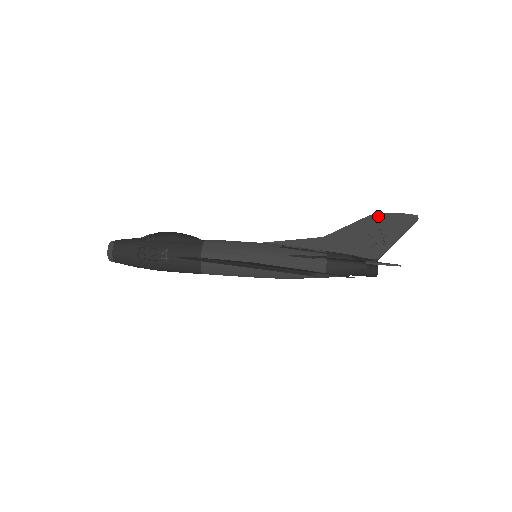
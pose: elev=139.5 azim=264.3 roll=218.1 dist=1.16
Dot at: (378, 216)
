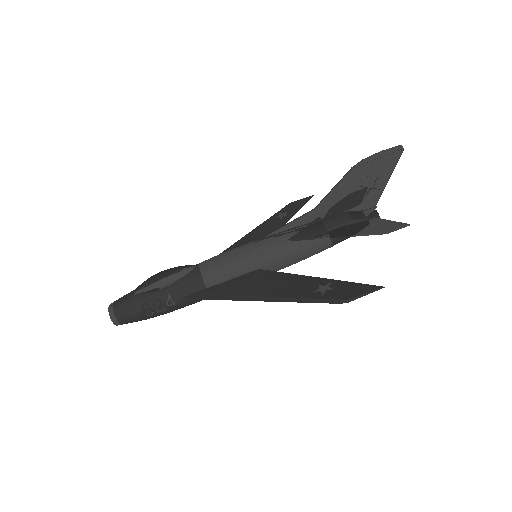
Dot at: (362, 164)
